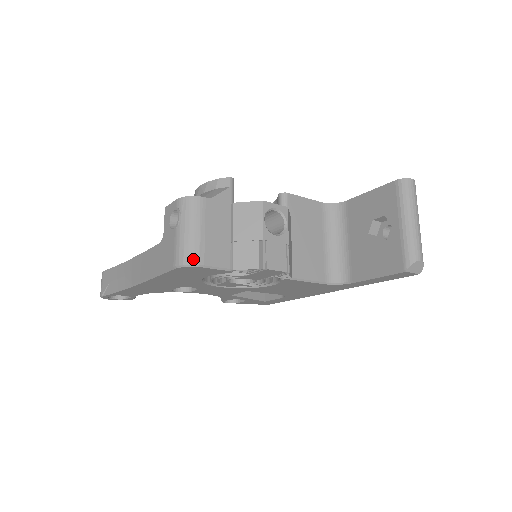
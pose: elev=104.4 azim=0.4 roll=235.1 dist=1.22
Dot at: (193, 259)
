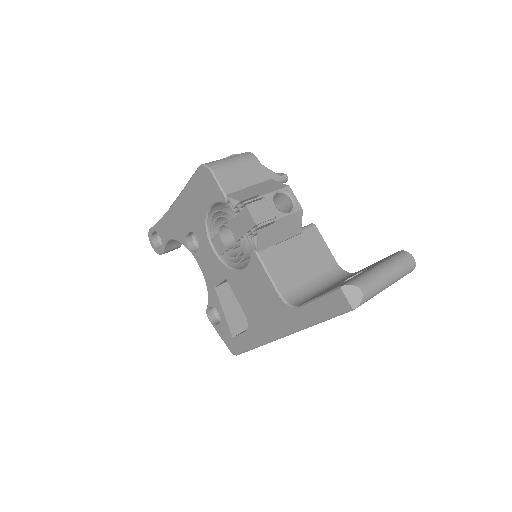
Dot at: (213, 166)
